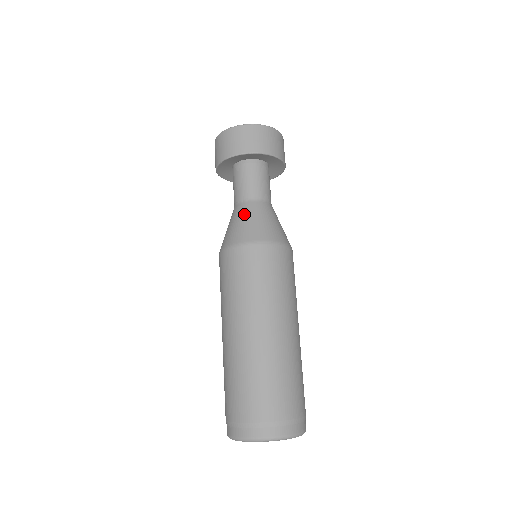
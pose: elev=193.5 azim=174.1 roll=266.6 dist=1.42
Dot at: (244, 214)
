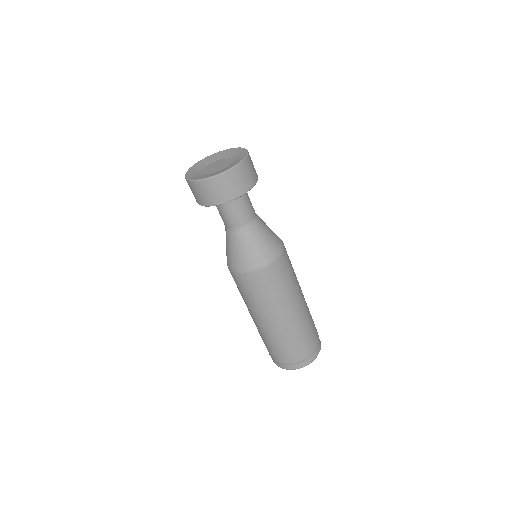
Dot at: (243, 243)
